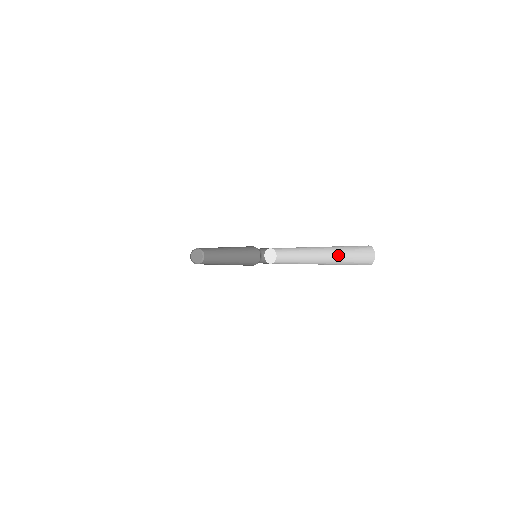
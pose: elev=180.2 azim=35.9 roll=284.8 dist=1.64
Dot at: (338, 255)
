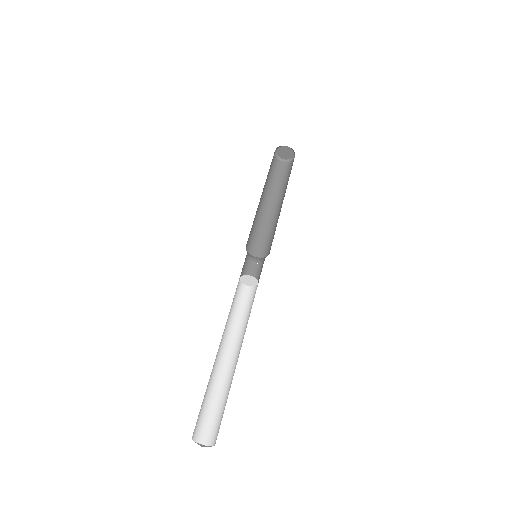
Dot at: occluded
